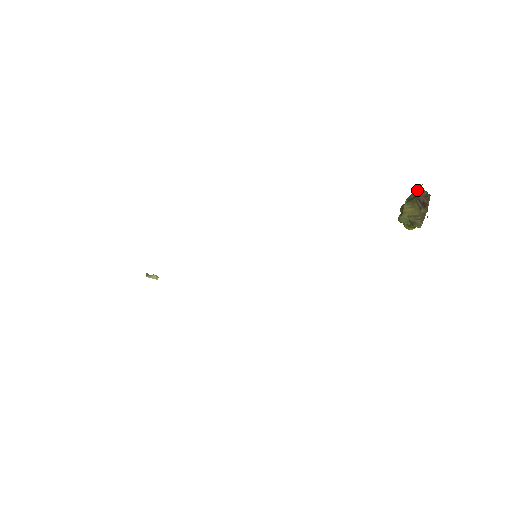
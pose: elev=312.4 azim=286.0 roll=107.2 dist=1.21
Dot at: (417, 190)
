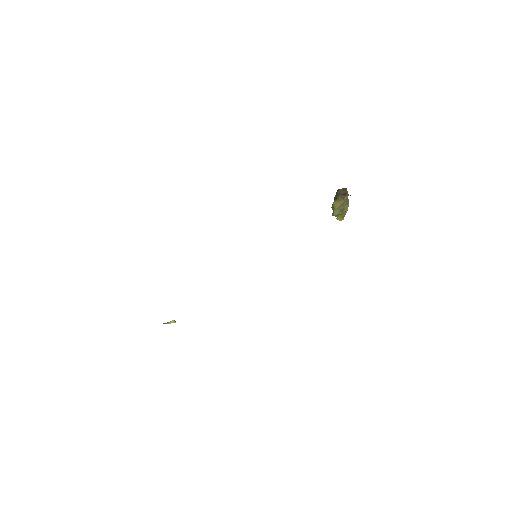
Dot at: (337, 193)
